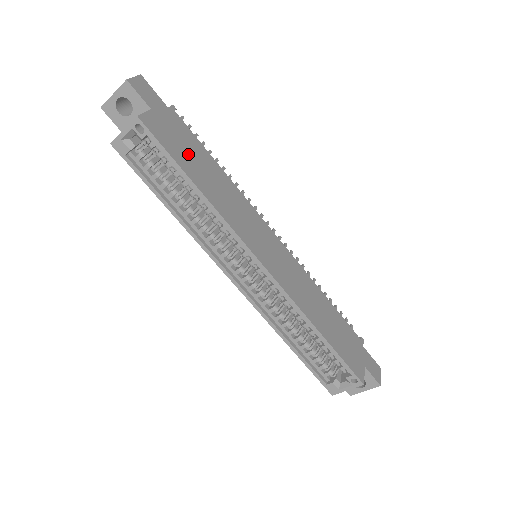
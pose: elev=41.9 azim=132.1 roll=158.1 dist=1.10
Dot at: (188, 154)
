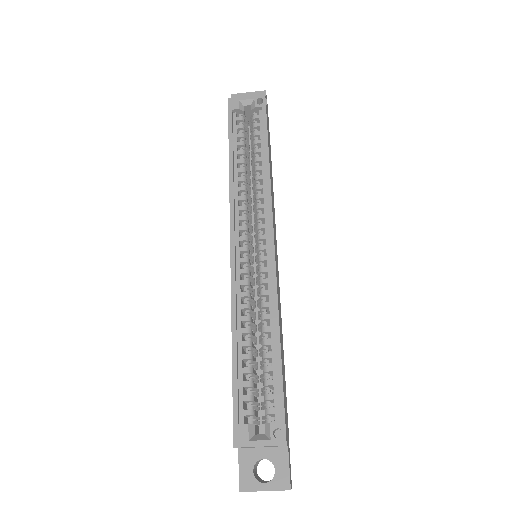
Dot at: (269, 148)
